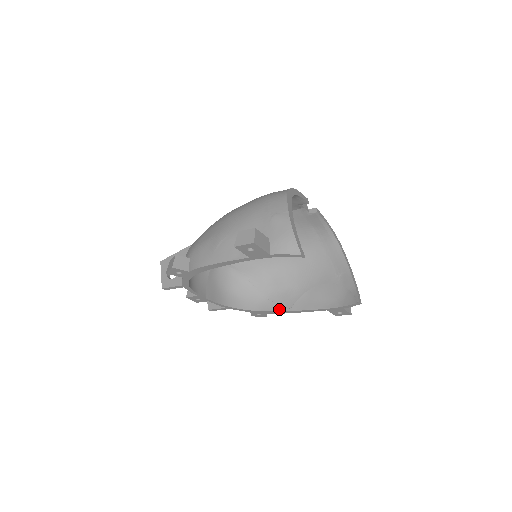
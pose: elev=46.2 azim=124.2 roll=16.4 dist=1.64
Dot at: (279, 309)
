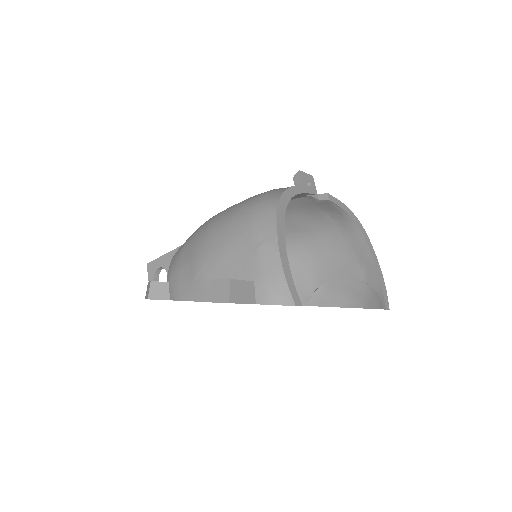
Dot at: occluded
